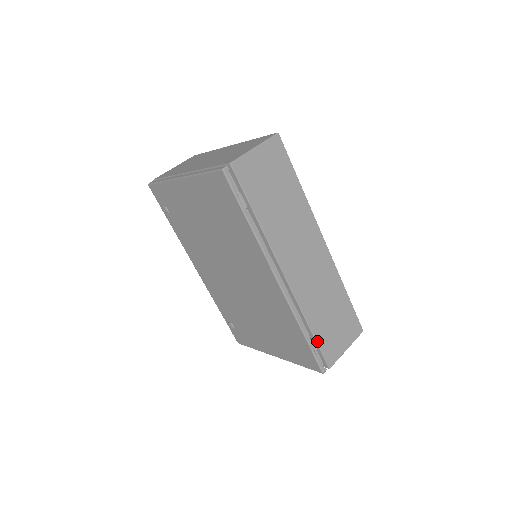
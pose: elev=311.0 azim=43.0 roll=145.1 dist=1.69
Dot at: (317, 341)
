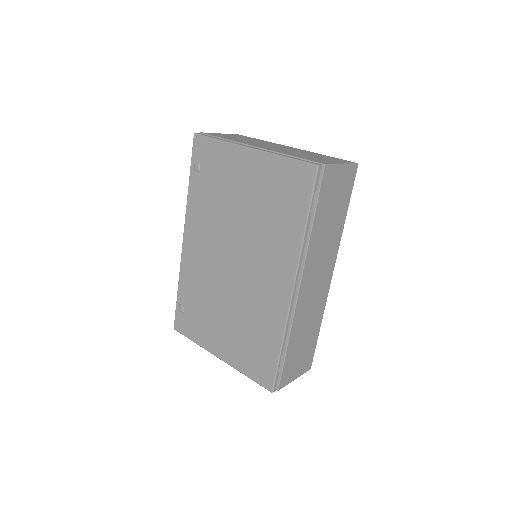
Dot at: (285, 360)
